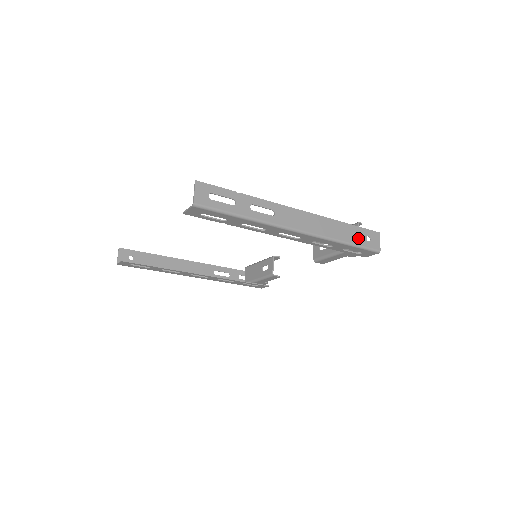
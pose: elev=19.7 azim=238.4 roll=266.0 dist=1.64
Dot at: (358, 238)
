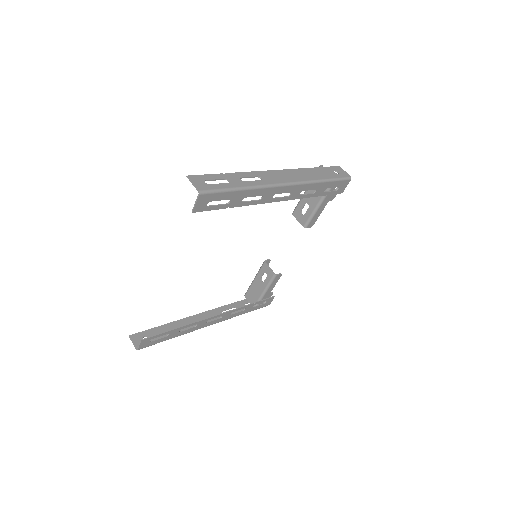
Dot at: (329, 174)
